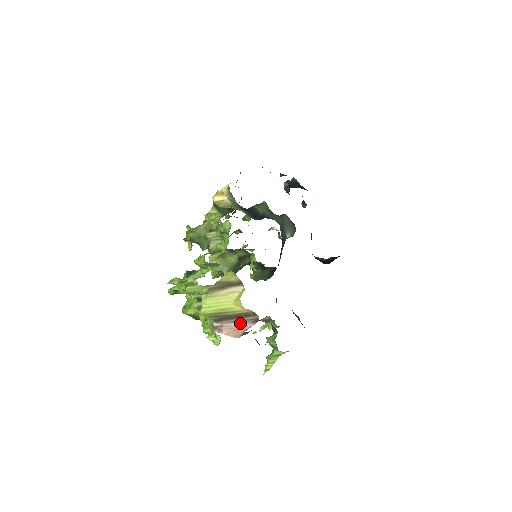
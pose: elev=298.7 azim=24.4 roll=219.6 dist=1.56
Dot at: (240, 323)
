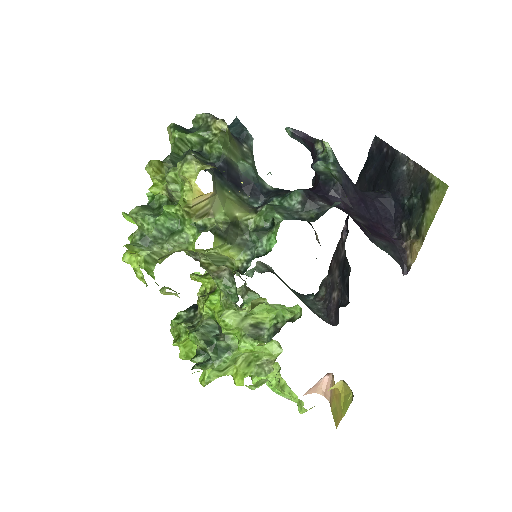
Dot at: (316, 384)
